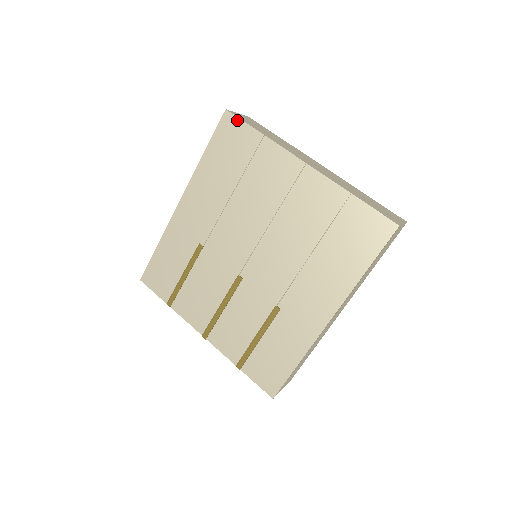
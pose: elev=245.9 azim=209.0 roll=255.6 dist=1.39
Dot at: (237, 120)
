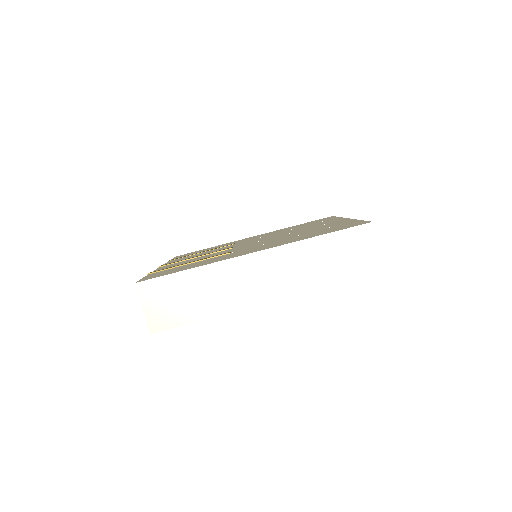
Dot at: occluded
